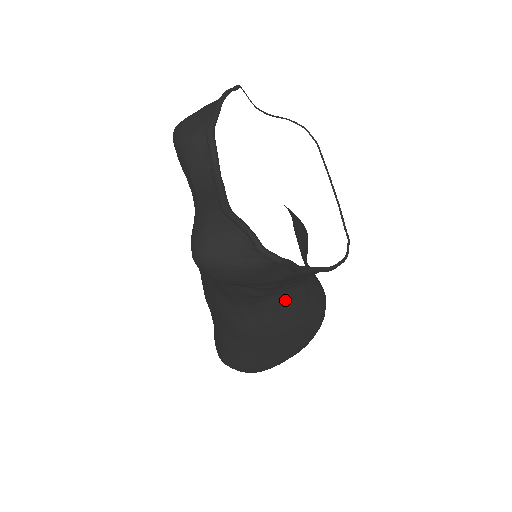
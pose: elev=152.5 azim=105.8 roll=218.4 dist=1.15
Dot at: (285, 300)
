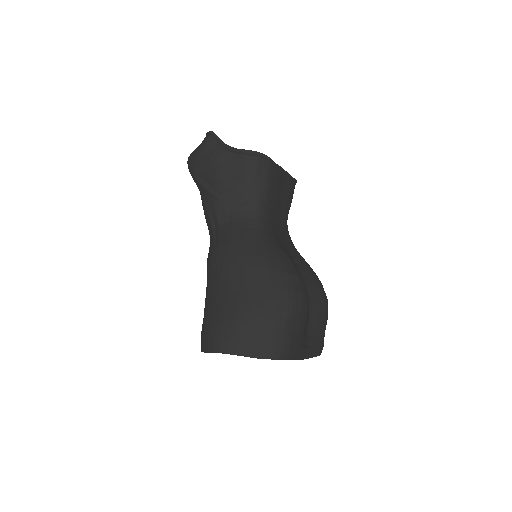
Dot at: (241, 226)
